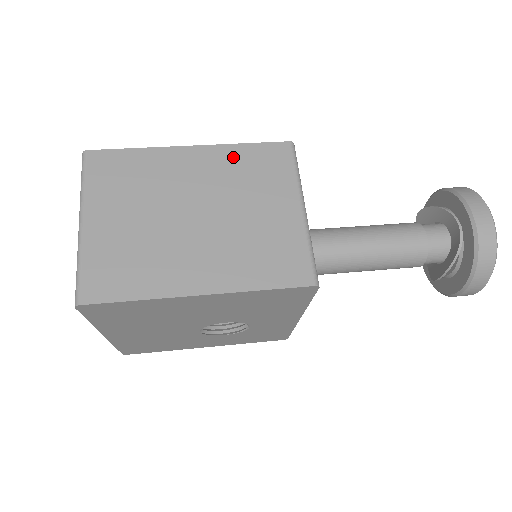
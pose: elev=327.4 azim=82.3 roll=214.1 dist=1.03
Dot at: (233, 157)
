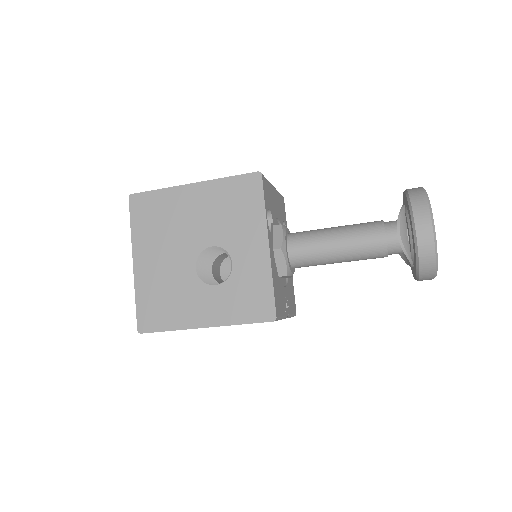
Dot at: occluded
